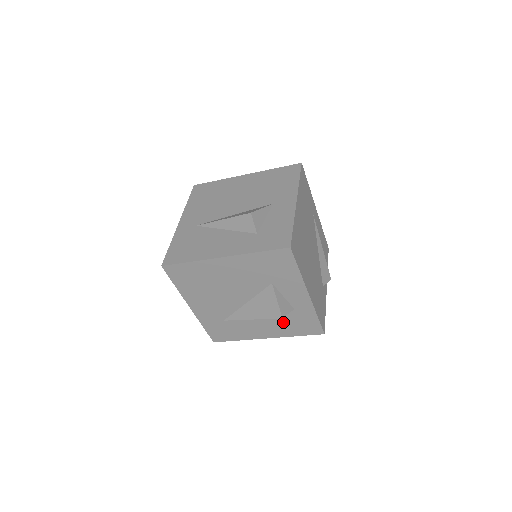
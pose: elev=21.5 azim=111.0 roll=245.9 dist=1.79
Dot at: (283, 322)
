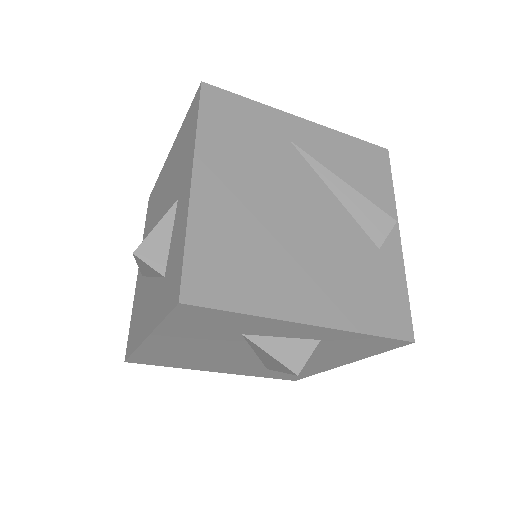
Dot at: (333, 351)
